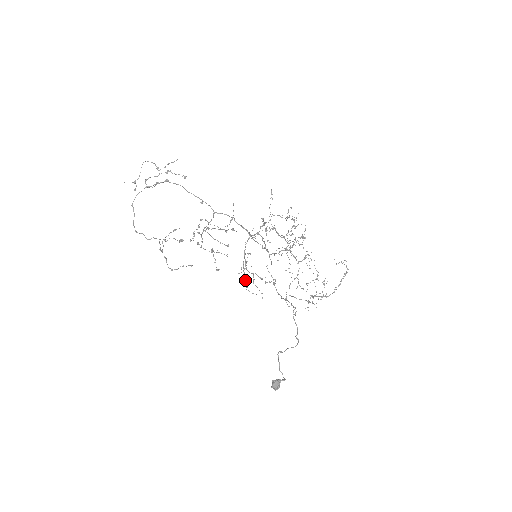
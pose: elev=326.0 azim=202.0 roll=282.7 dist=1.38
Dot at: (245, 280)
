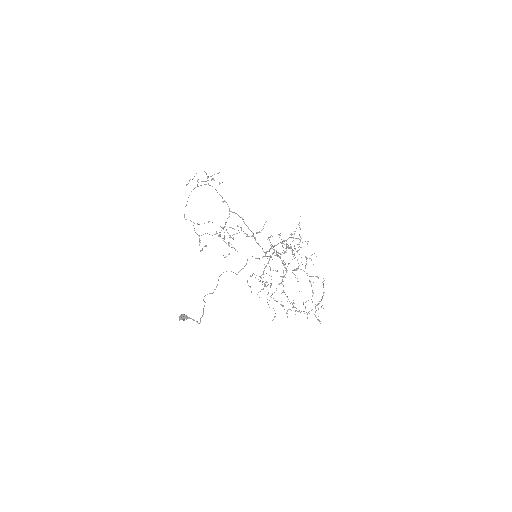
Dot at: (263, 289)
